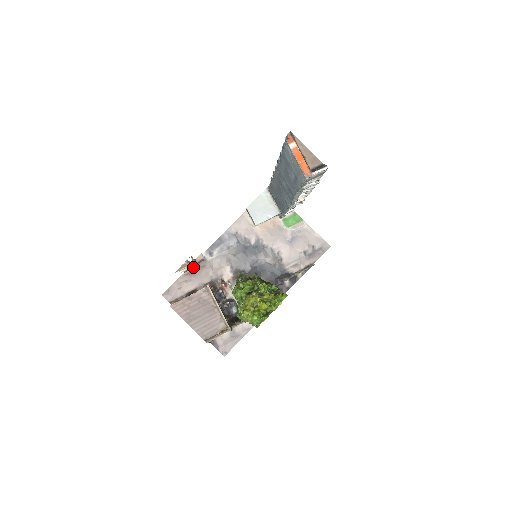
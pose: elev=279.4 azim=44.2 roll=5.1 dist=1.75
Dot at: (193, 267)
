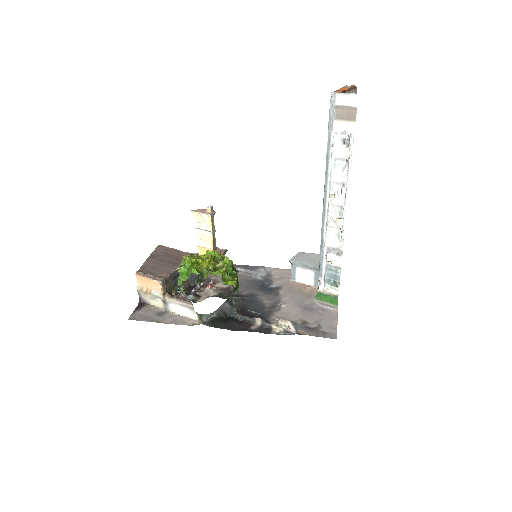
Dot at: occluded
